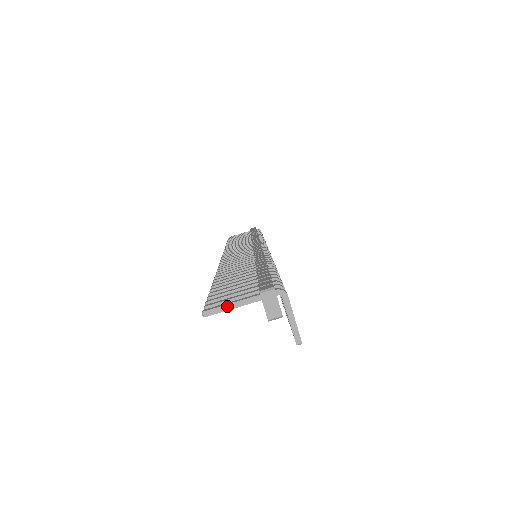
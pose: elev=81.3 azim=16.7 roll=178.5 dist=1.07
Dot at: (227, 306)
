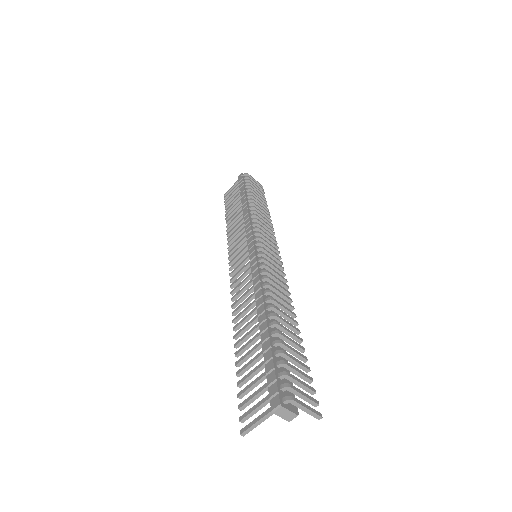
Dot at: (255, 425)
